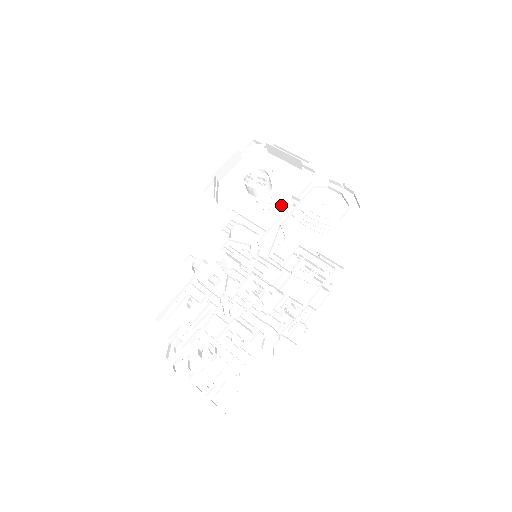
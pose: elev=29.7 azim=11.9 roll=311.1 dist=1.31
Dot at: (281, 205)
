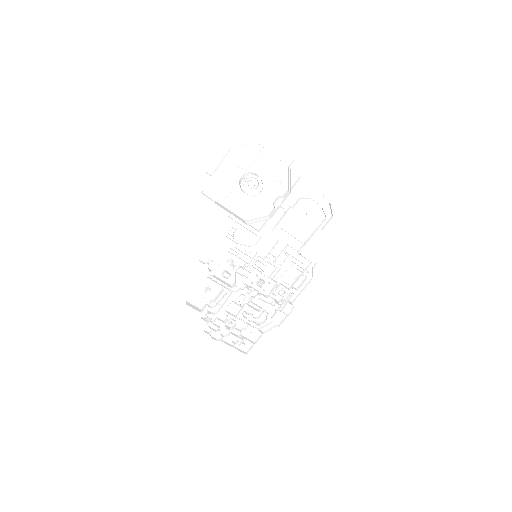
Dot at: (270, 203)
